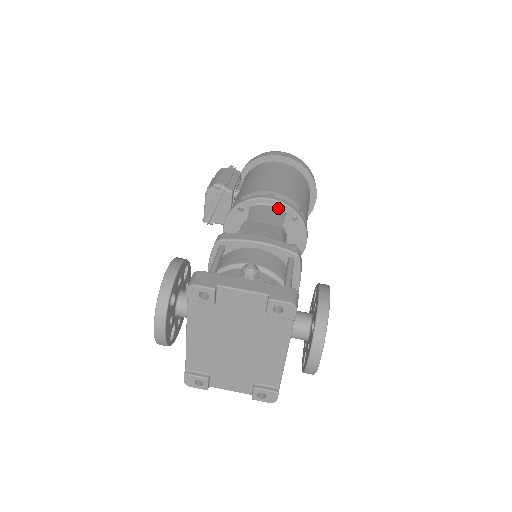
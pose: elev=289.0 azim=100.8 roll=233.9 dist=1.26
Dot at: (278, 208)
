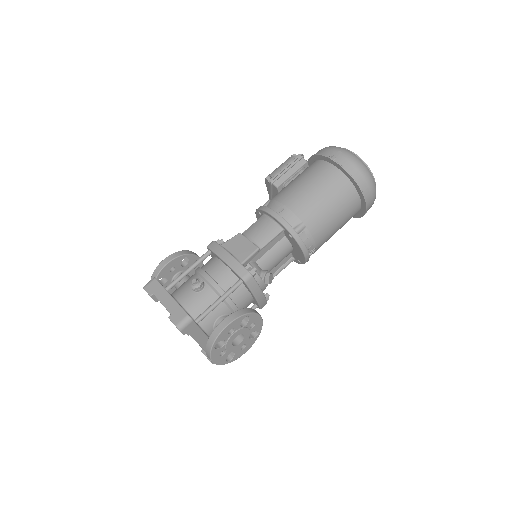
Dot at: (277, 224)
